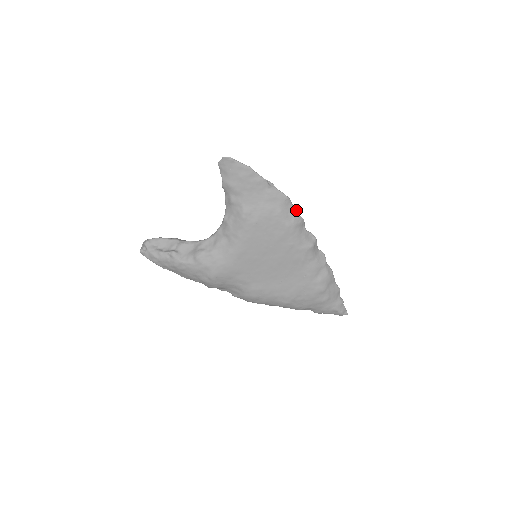
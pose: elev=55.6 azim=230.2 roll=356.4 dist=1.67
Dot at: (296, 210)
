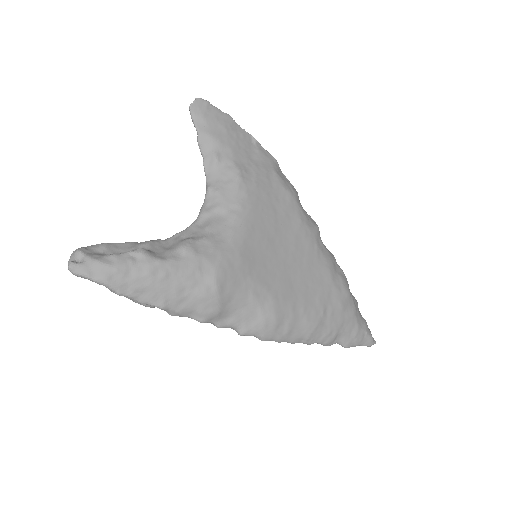
Dot at: (287, 180)
